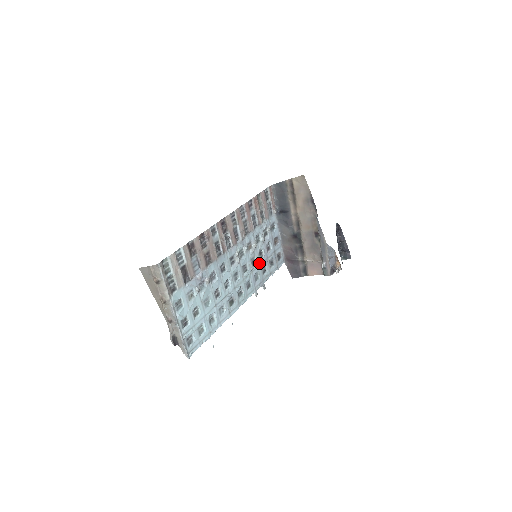
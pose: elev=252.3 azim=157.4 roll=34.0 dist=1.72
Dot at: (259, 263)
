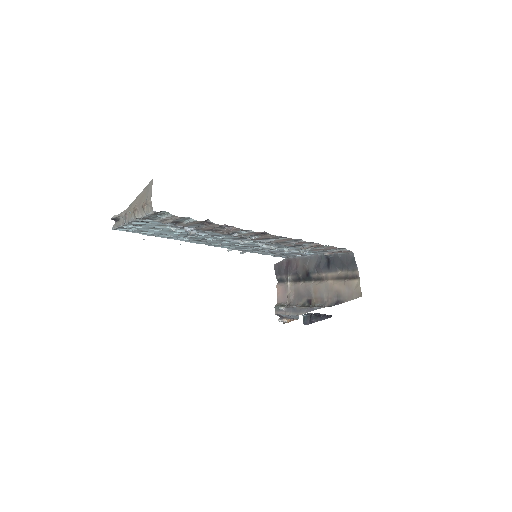
Dot at: (261, 249)
